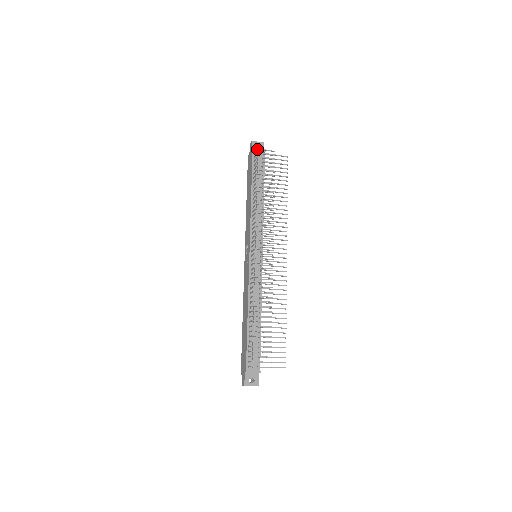
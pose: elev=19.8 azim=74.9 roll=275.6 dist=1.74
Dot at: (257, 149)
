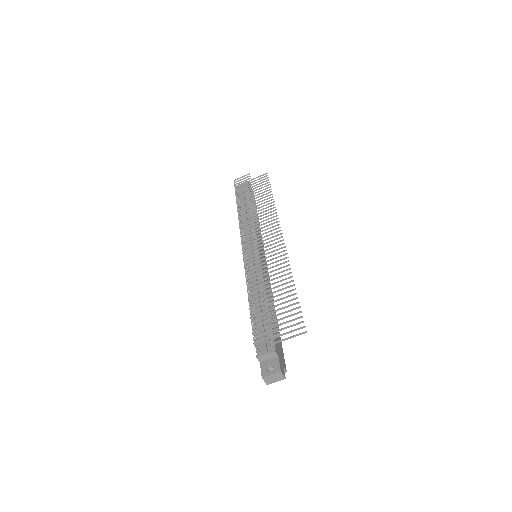
Dot at: occluded
